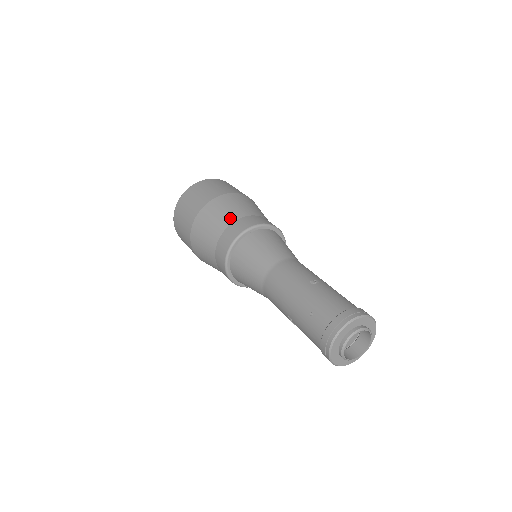
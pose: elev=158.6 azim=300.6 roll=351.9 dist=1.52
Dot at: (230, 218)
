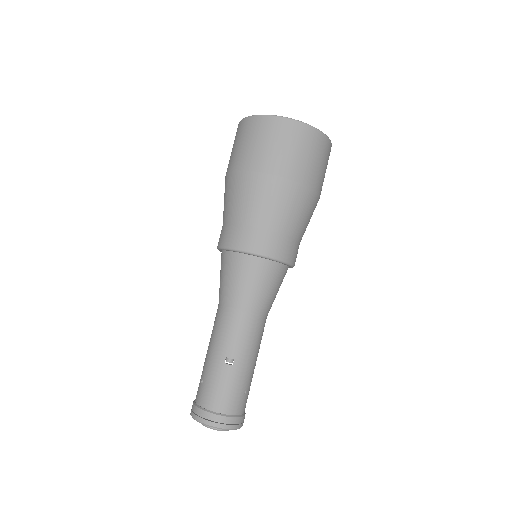
Dot at: (242, 216)
